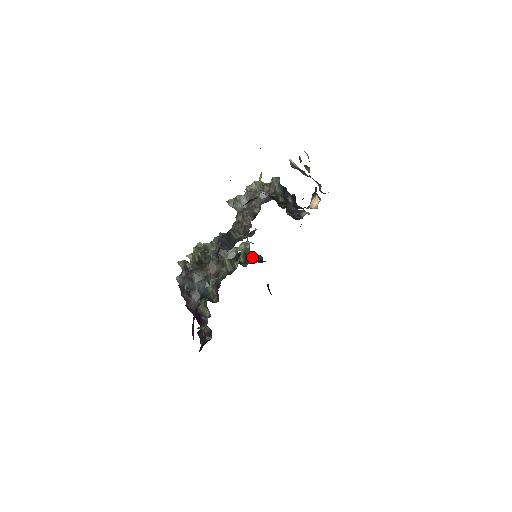
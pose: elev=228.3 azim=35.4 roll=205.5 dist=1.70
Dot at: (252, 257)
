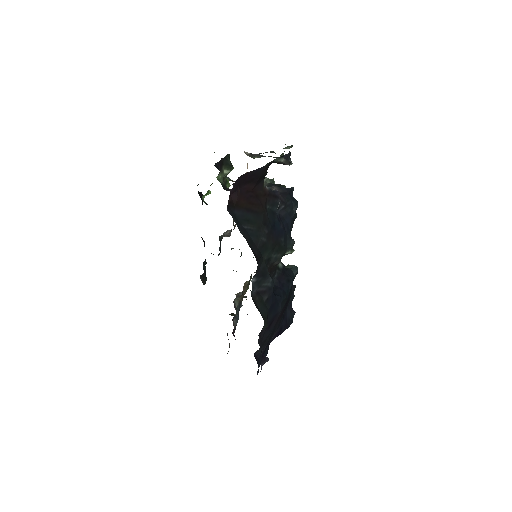
Dot at: occluded
